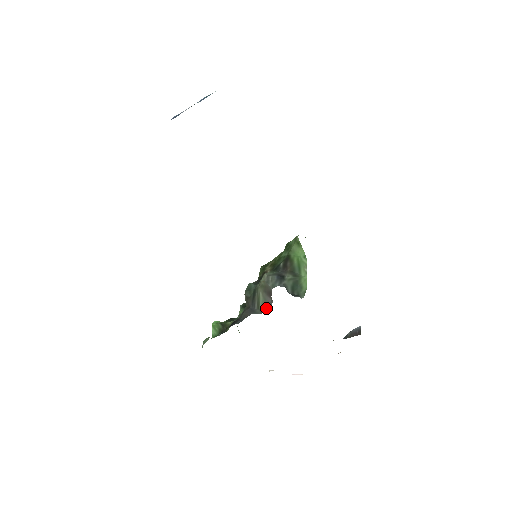
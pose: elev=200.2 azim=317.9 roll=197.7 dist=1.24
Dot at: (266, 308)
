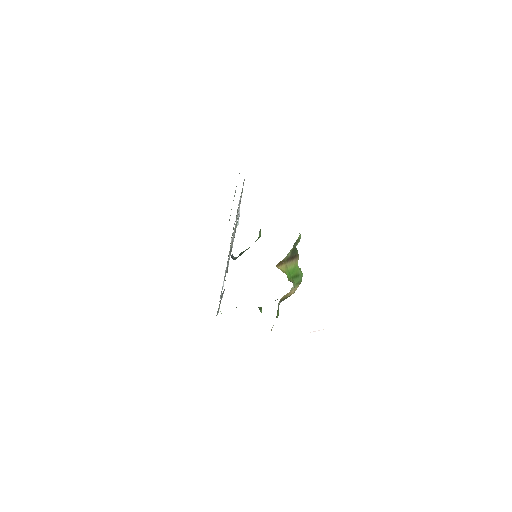
Dot at: occluded
